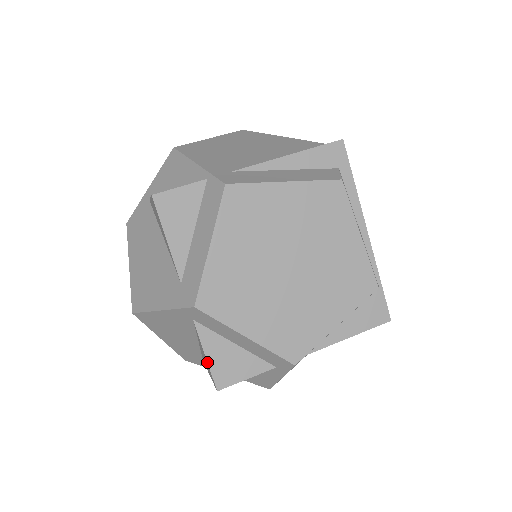
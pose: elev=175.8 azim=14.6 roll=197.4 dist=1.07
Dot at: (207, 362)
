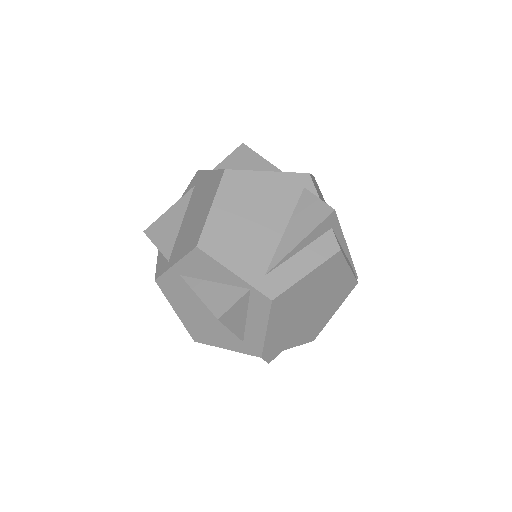
Dot at: occluded
